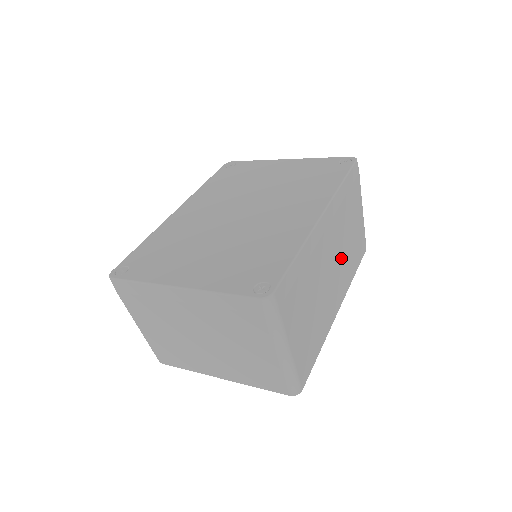
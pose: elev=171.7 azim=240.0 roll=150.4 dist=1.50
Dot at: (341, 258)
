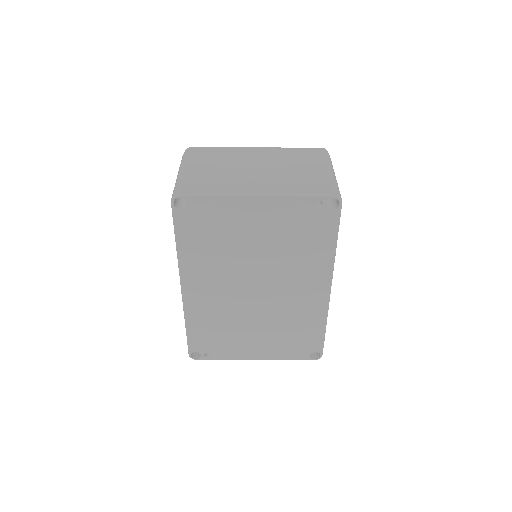
Dot at: occluded
